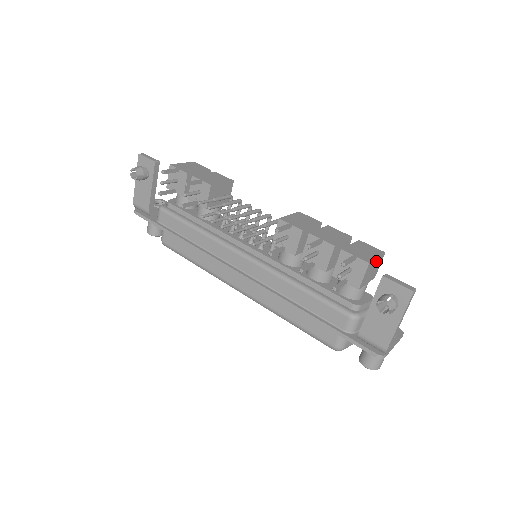
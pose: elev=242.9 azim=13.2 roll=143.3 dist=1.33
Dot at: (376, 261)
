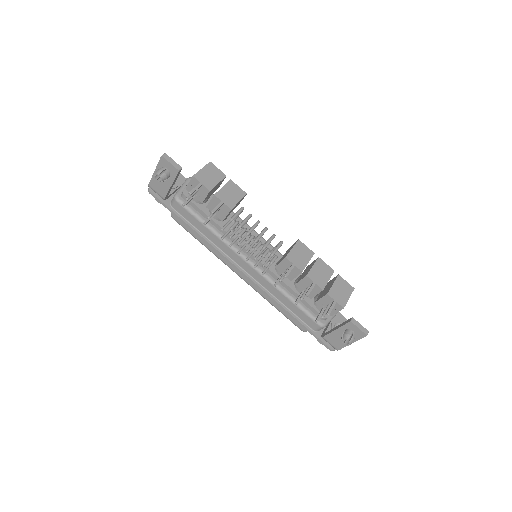
Dot at: (347, 299)
